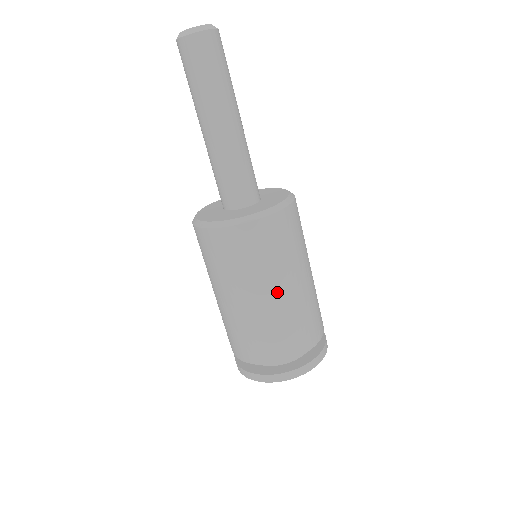
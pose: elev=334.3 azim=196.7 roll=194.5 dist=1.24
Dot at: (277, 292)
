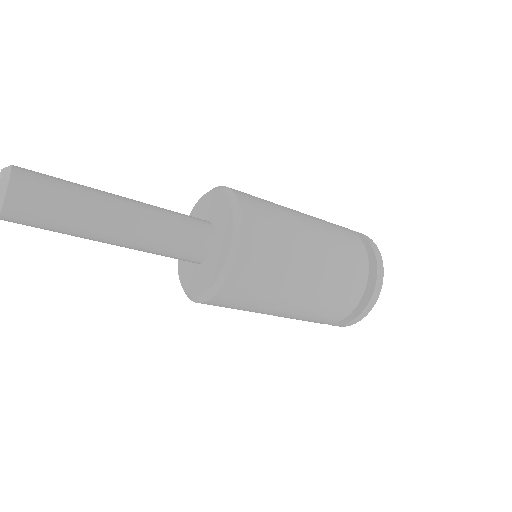
Dot at: (307, 272)
